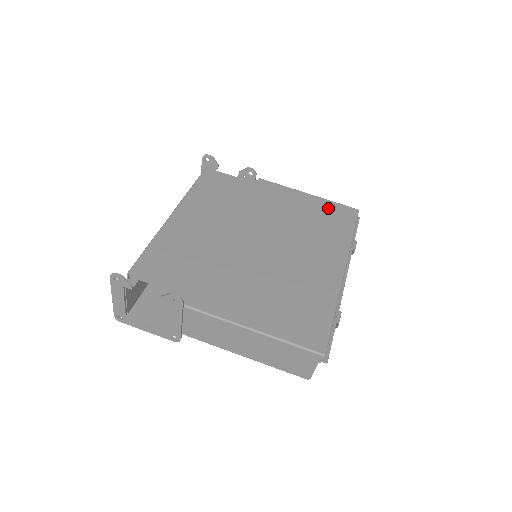
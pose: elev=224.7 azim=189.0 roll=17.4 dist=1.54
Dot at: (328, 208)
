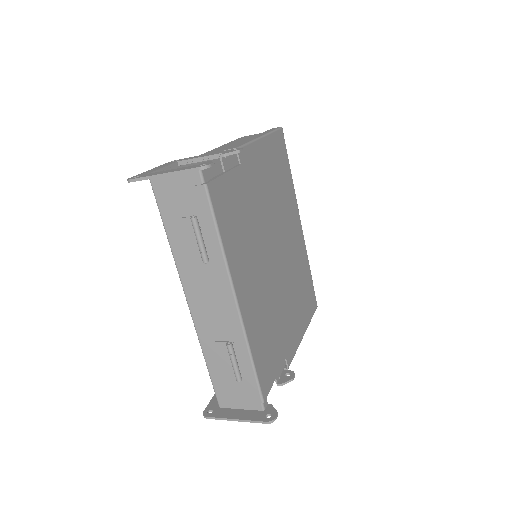
Dot at: (276, 149)
